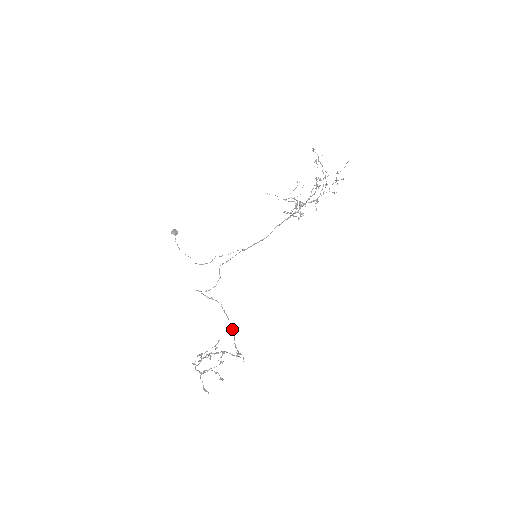
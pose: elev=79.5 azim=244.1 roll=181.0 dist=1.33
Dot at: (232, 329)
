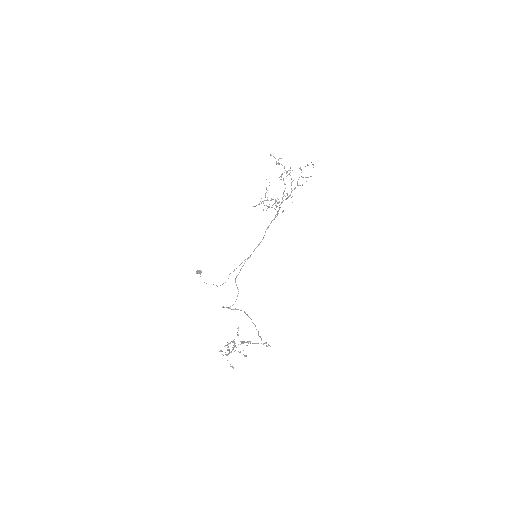
Dot at: (255, 325)
